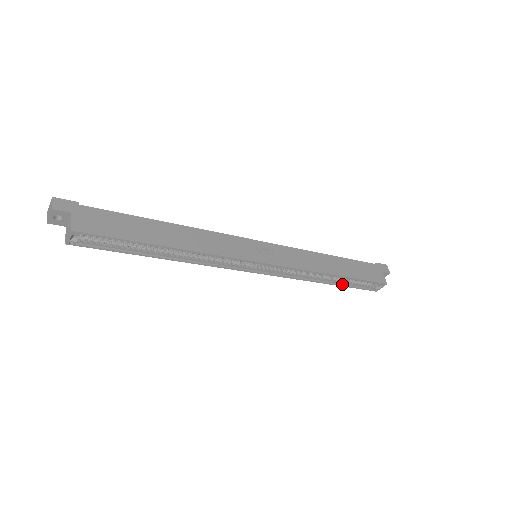
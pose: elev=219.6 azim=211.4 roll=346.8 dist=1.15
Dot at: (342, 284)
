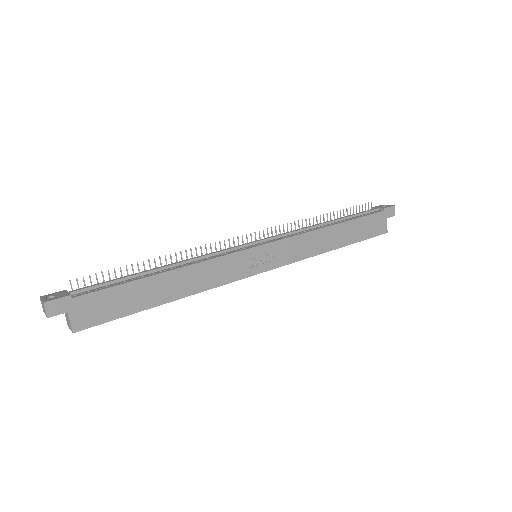
Dot at: occluded
